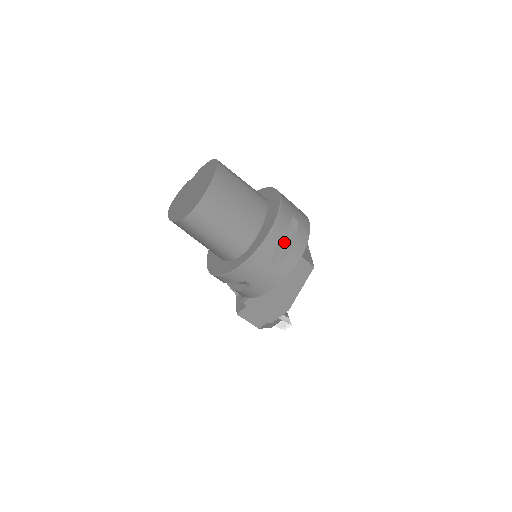
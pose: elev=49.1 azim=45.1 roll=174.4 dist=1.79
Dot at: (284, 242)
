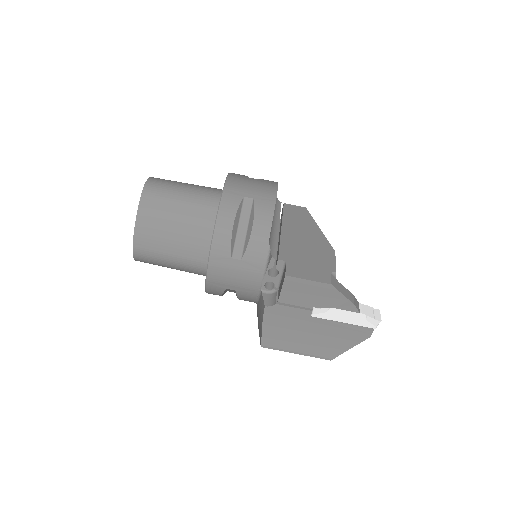
Dot at: occluded
